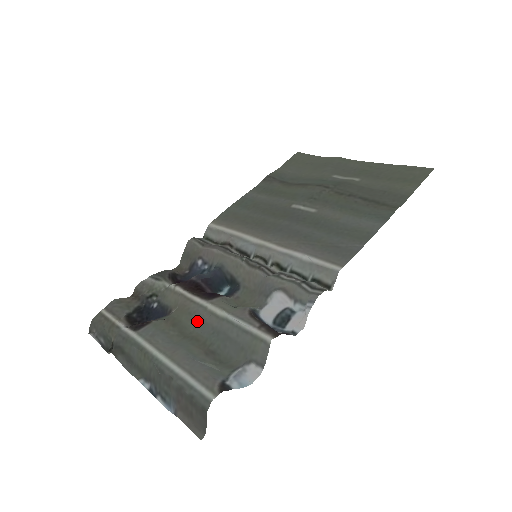
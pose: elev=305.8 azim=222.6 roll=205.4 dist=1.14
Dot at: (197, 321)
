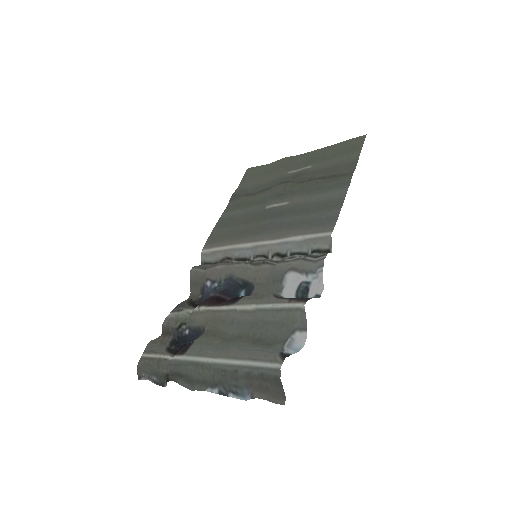
Dot at: (233, 324)
